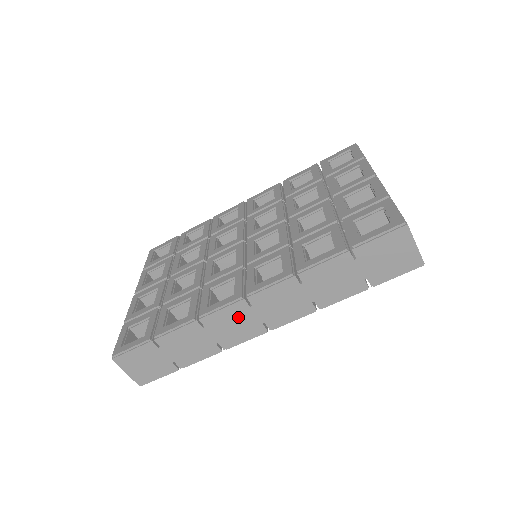
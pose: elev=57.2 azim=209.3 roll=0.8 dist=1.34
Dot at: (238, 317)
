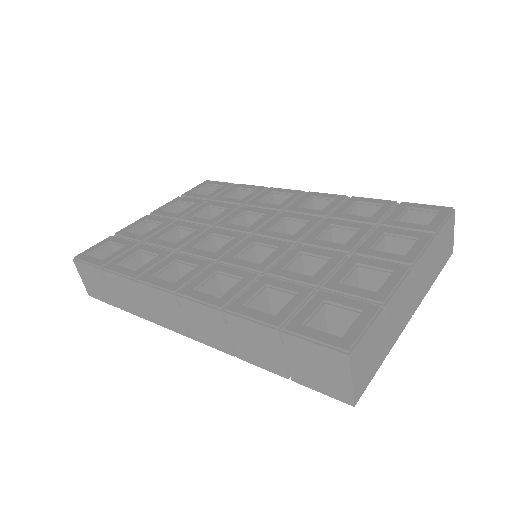
Dot at: (167, 305)
